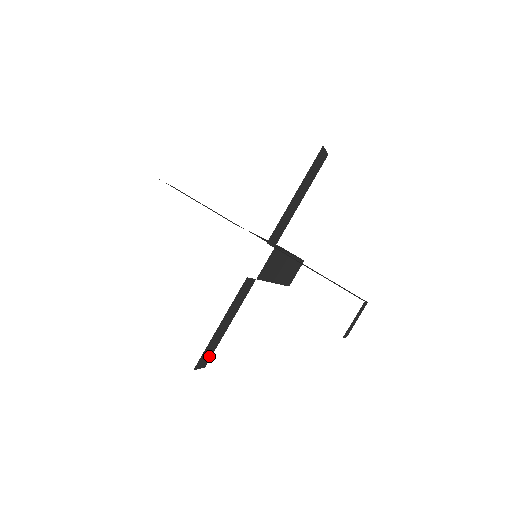
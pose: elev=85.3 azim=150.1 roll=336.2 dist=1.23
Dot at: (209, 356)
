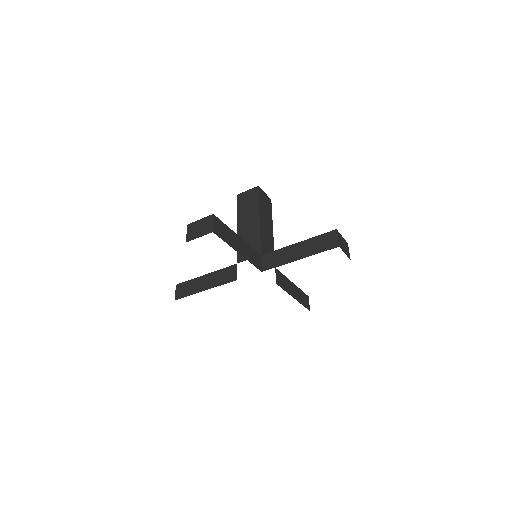
Dot at: occluded
